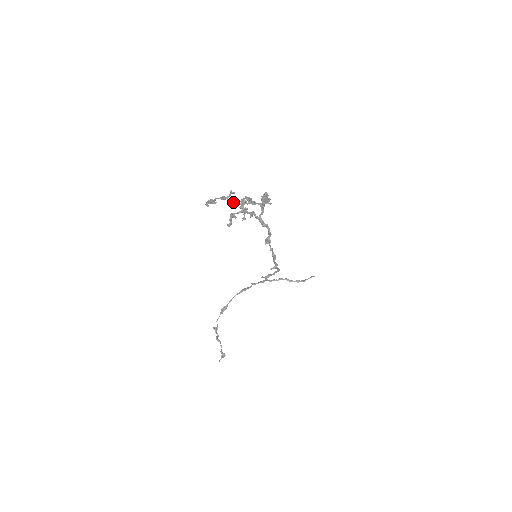
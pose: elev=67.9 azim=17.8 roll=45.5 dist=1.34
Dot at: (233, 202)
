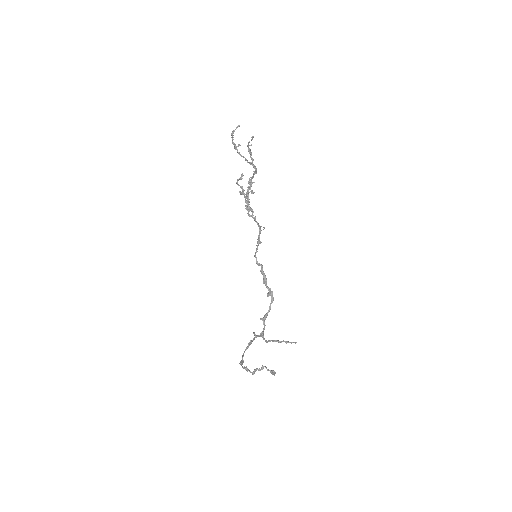
Dot at: (240, 155)
